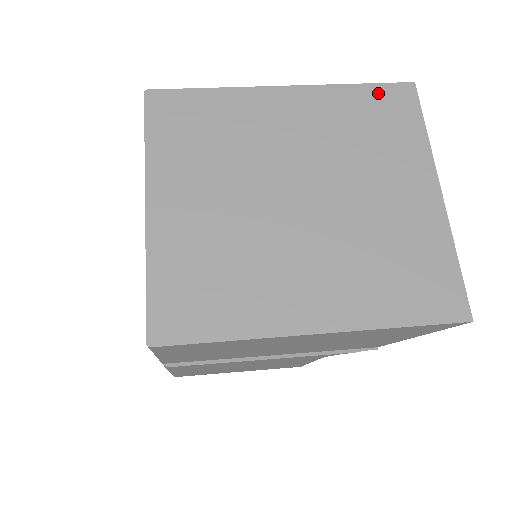
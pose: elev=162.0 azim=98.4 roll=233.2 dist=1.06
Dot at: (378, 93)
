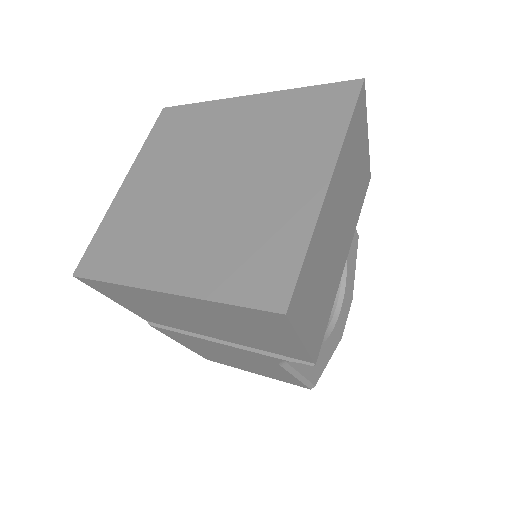
Dot at: (322, 93)
